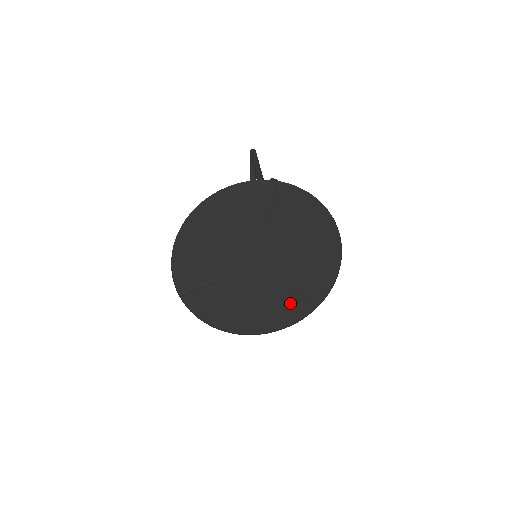
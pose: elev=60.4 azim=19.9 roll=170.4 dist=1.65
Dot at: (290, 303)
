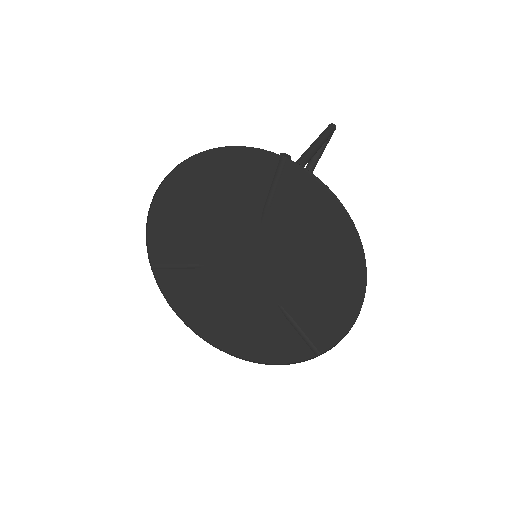
Dot at: (280, 335)
